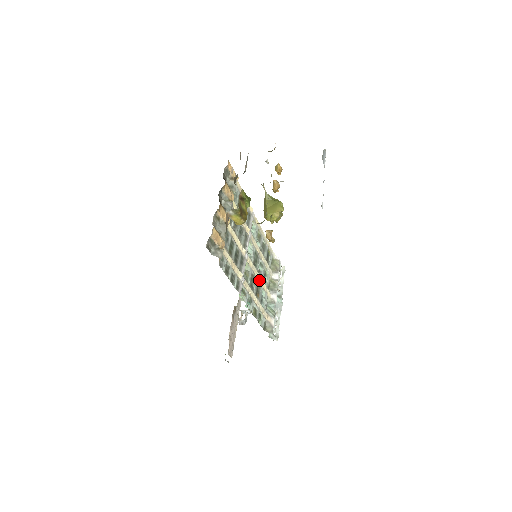
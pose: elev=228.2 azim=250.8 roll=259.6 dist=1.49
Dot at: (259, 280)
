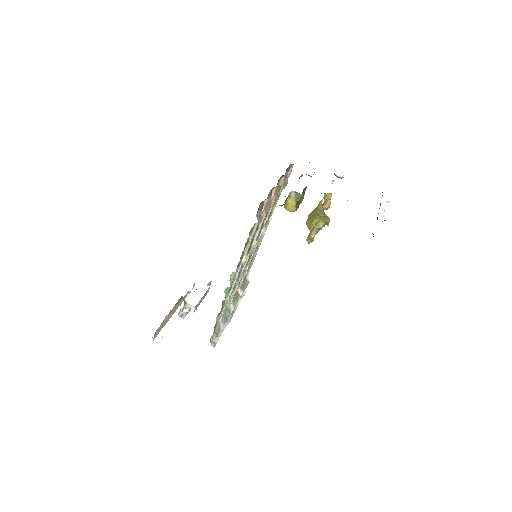
Dot at: (238, 281)
